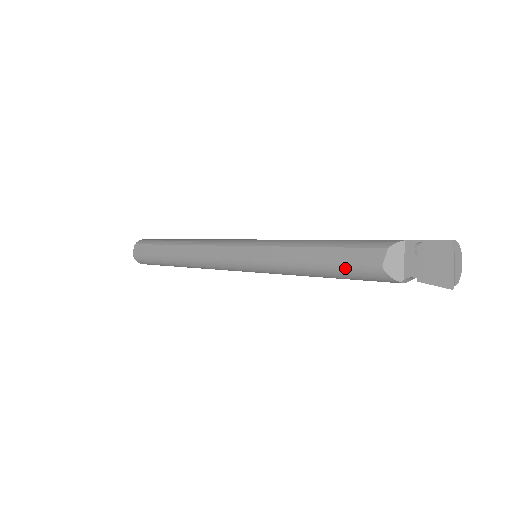
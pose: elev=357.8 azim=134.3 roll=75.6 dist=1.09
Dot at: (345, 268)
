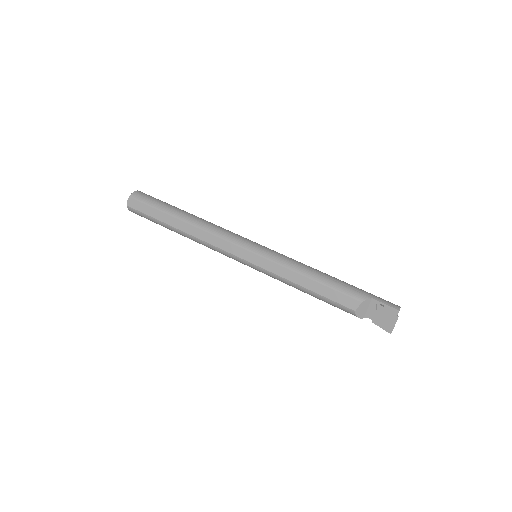
Dot at: (330, 301)
